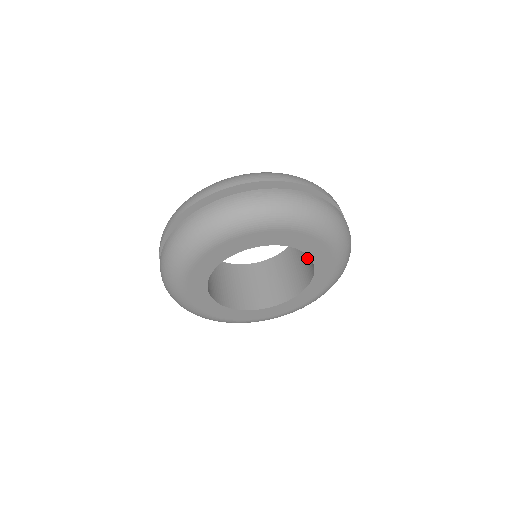
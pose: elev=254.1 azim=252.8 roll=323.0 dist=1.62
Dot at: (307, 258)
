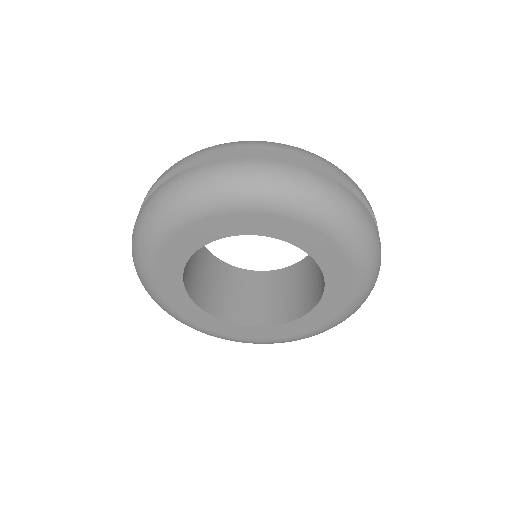
Dot at: (287, 300)
